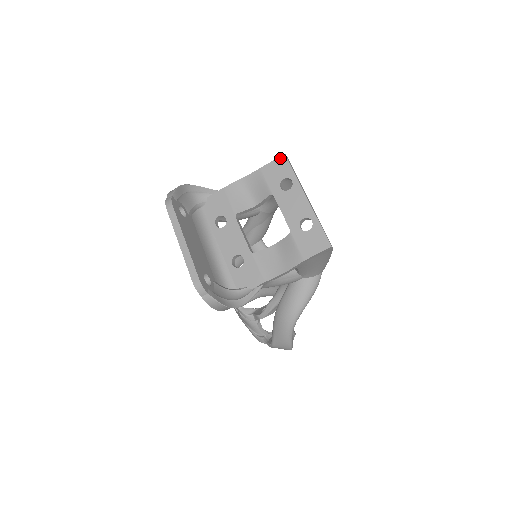
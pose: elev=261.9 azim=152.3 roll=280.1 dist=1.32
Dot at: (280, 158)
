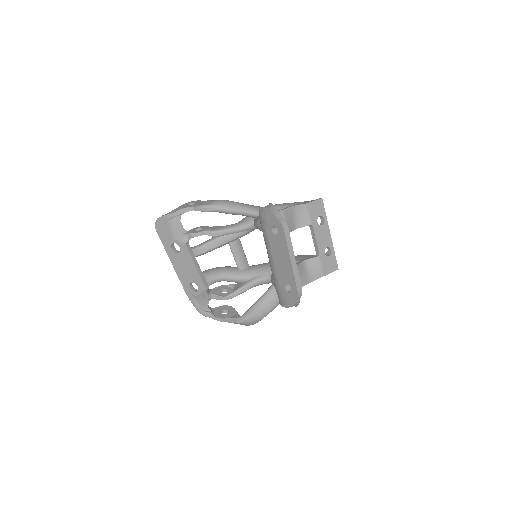
Dot at: (319, 200)
